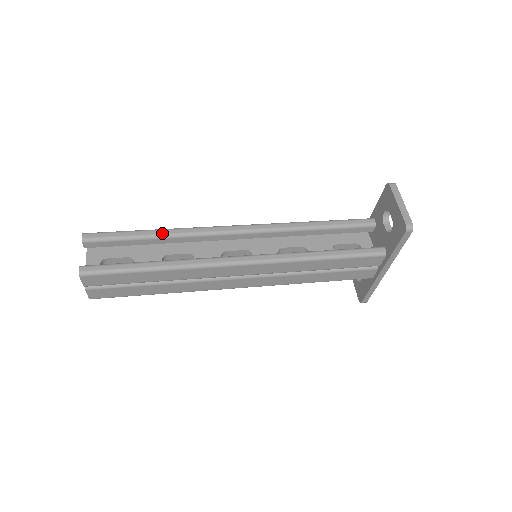
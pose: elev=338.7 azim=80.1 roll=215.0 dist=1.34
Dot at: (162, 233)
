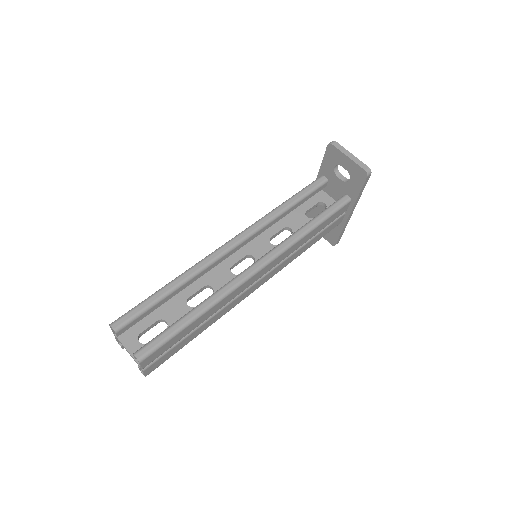
Dot at: (178, 282)
